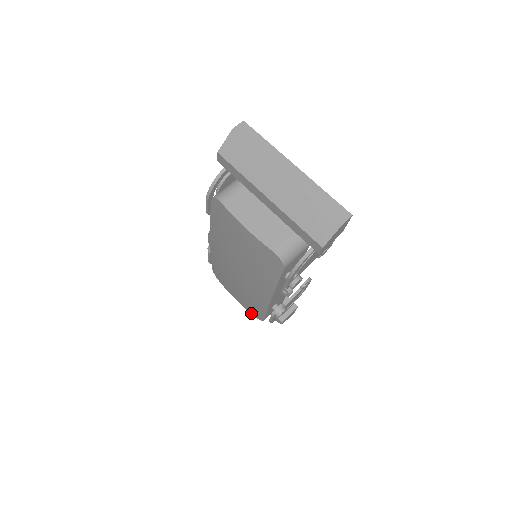
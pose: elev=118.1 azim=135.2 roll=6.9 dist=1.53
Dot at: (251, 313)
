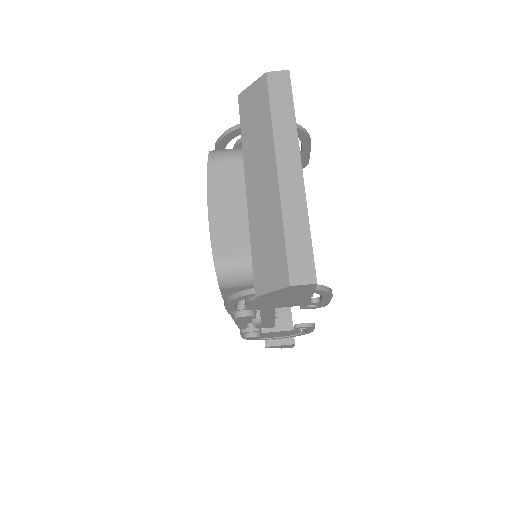
Dot at: occluded
